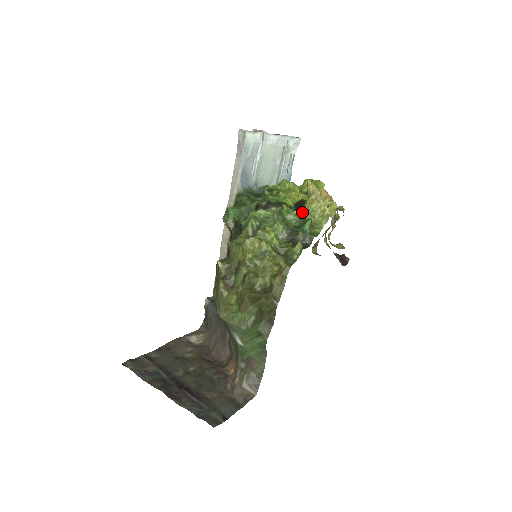
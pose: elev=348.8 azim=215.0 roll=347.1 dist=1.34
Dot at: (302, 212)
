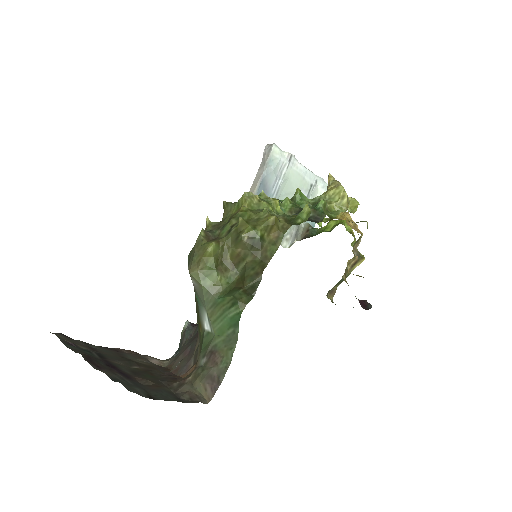
Dot at: (317, 199)
